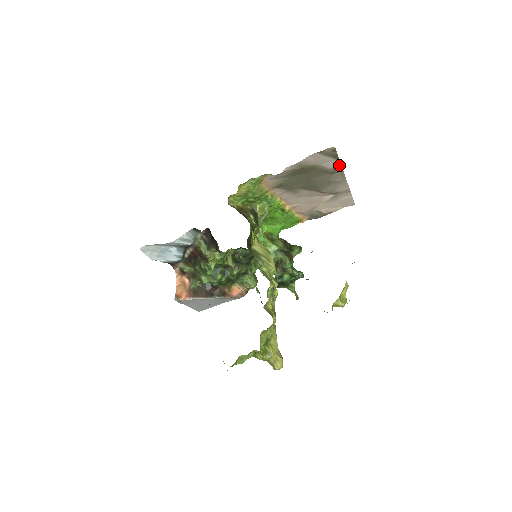
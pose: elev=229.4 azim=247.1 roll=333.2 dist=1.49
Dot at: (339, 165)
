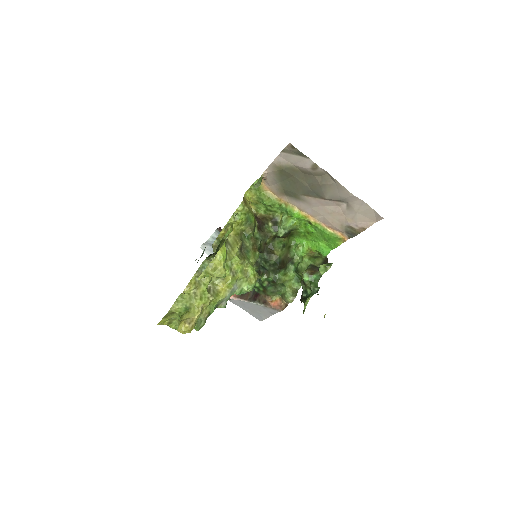
Dot at: (314, 164)
